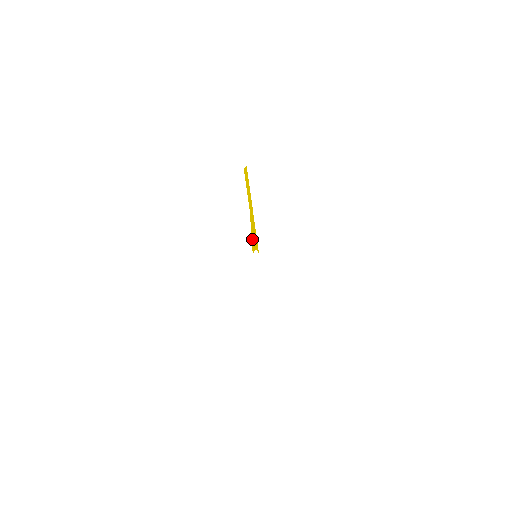
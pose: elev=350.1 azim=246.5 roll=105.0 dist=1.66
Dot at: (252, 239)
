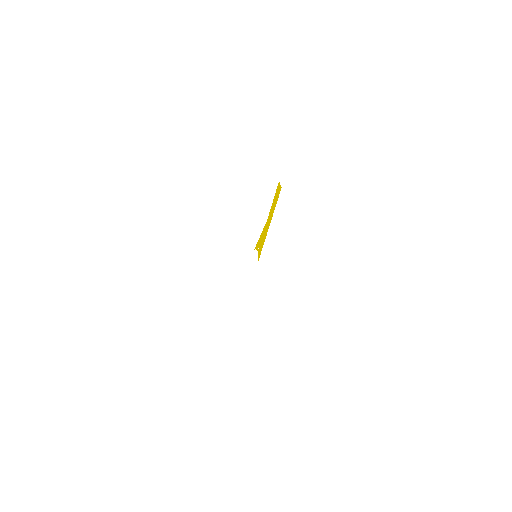
Dot at: (259, 241)
